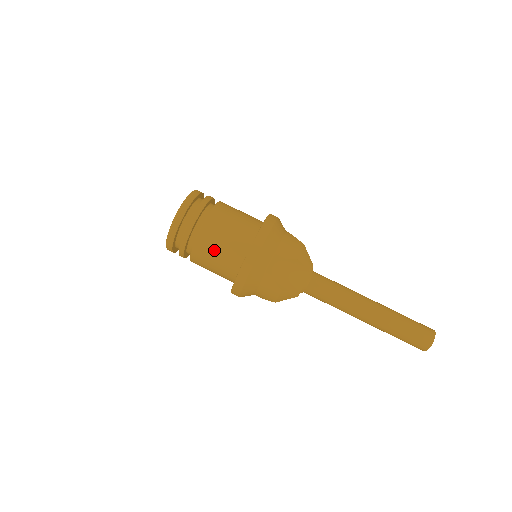
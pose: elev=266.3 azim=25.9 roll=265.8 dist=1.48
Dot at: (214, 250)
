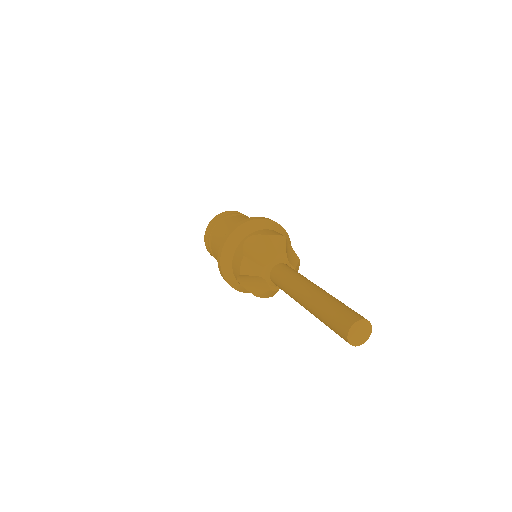
Dot at: occluded
